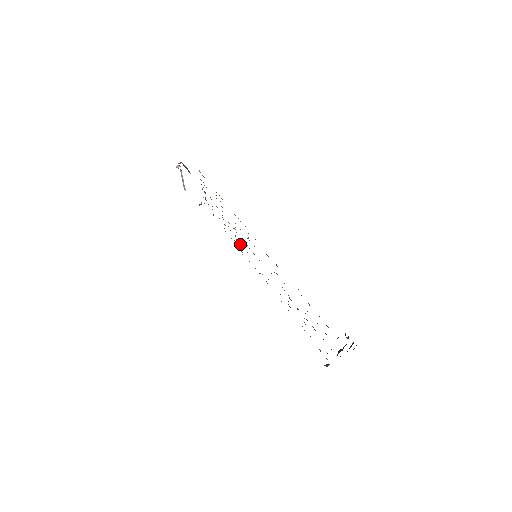
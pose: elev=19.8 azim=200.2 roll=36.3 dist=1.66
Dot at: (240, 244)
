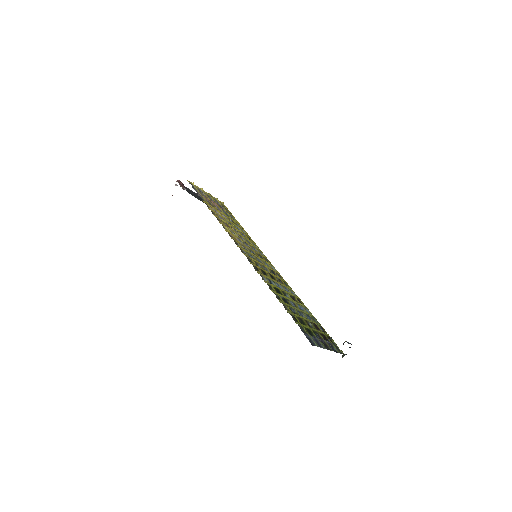
Dot at: (250, 241)
